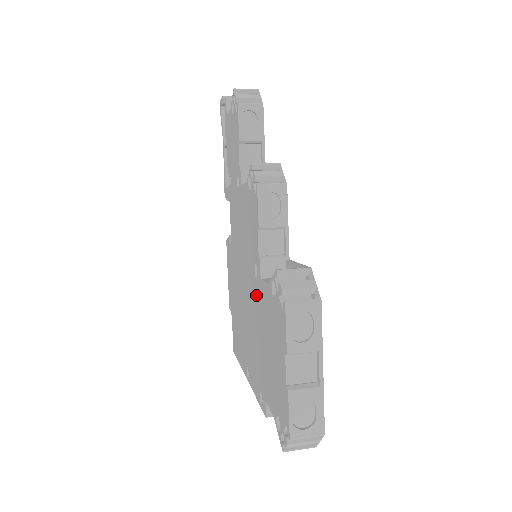
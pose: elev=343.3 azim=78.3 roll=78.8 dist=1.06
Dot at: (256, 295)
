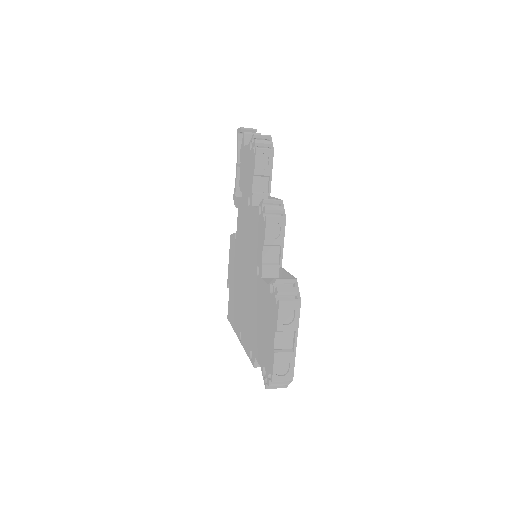
Dot at: (256, 287)
